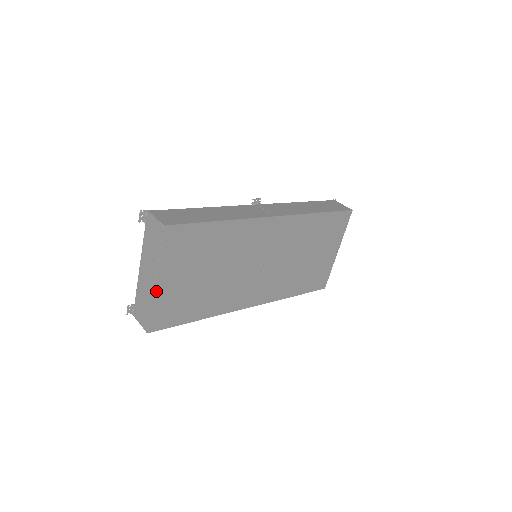
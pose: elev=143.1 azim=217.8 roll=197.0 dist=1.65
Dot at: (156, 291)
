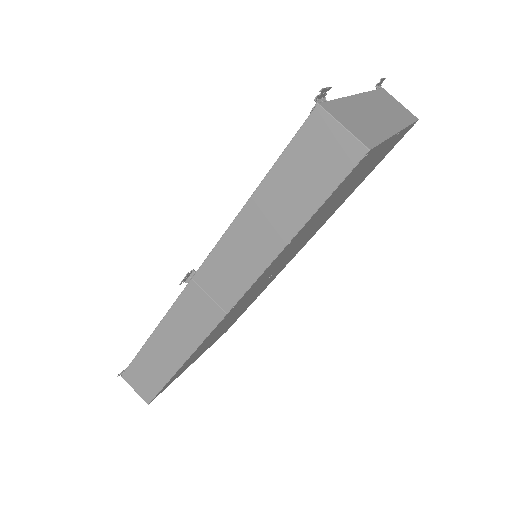
Dot at: (199, 356)
